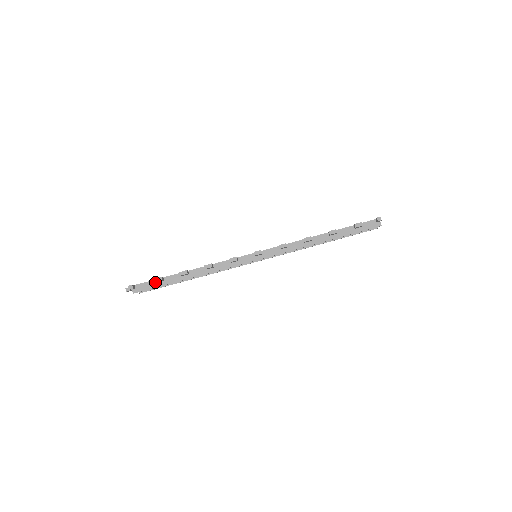
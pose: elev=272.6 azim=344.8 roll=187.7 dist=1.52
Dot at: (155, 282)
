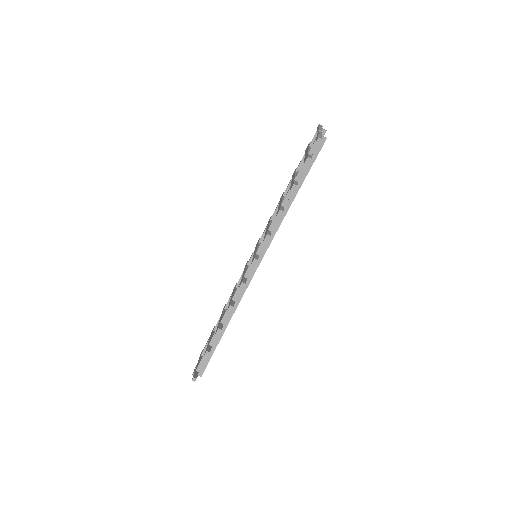
Dot at: (206, 358)
